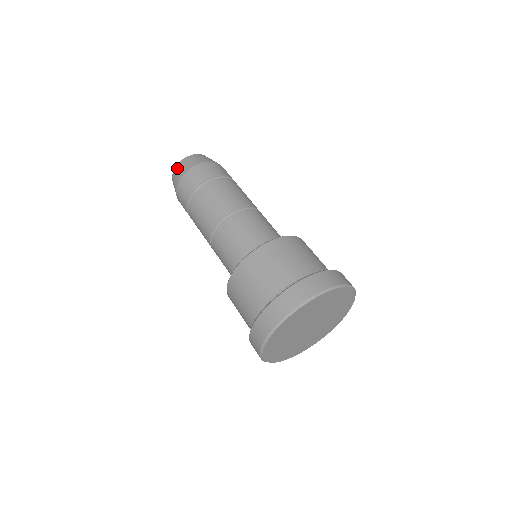
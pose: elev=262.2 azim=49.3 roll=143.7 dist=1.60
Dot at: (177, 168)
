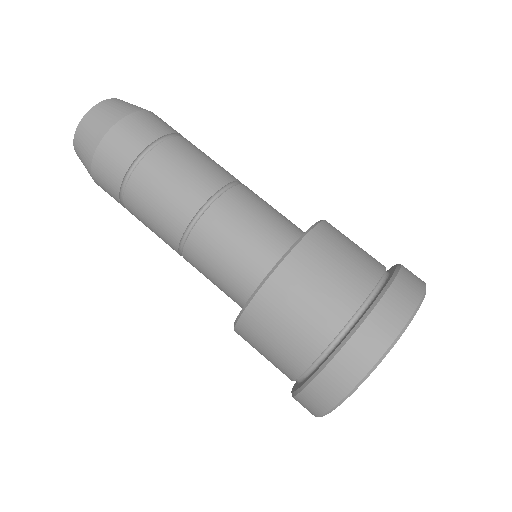
Dot at: (86, 121)
